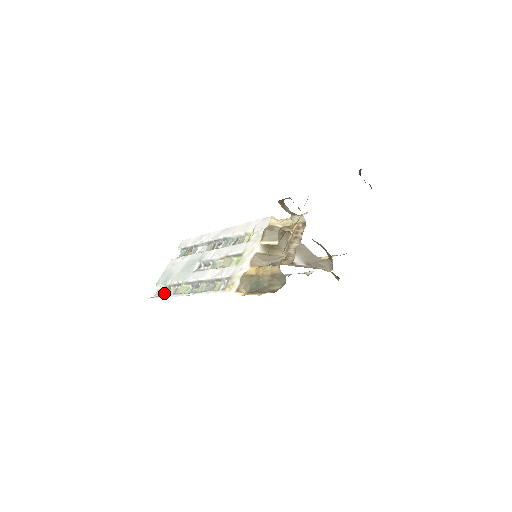
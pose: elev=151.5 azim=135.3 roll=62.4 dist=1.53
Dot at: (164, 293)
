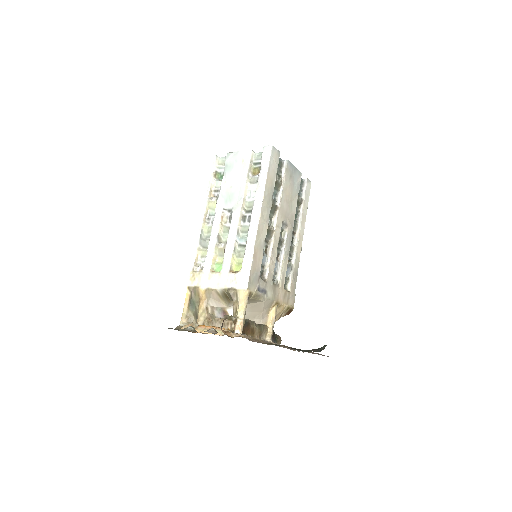
Dot at: (220, 172)
